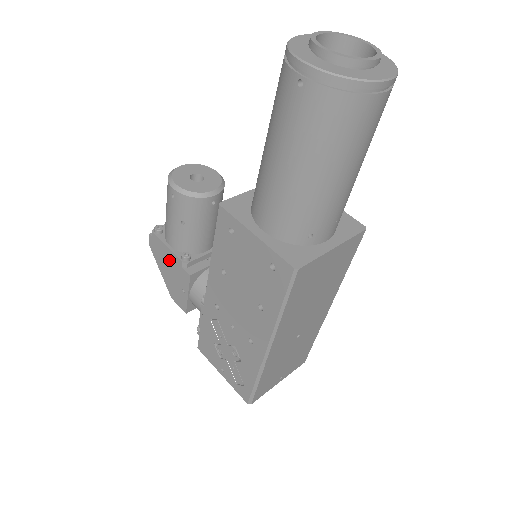
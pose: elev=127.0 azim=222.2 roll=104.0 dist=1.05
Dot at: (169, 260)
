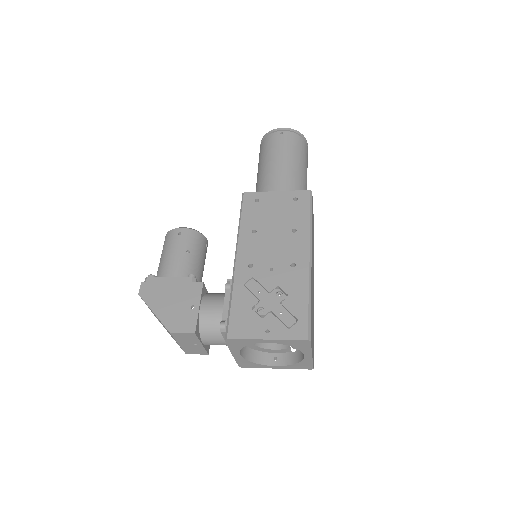
Dot at: (172, 288)
